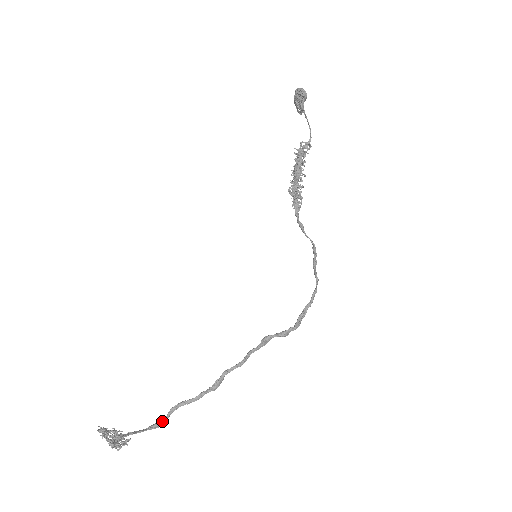
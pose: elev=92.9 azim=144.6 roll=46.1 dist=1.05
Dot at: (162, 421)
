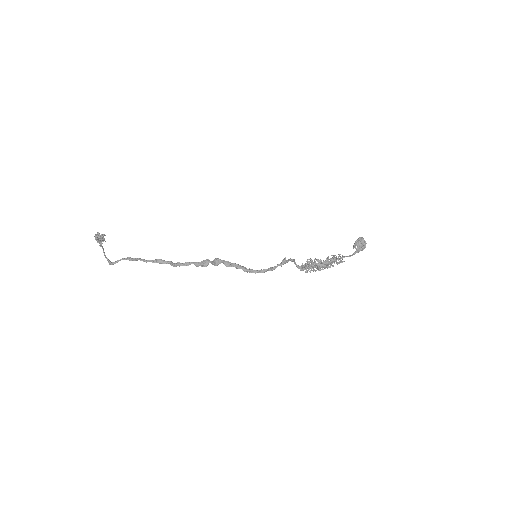
Dot at: (116, 261)
